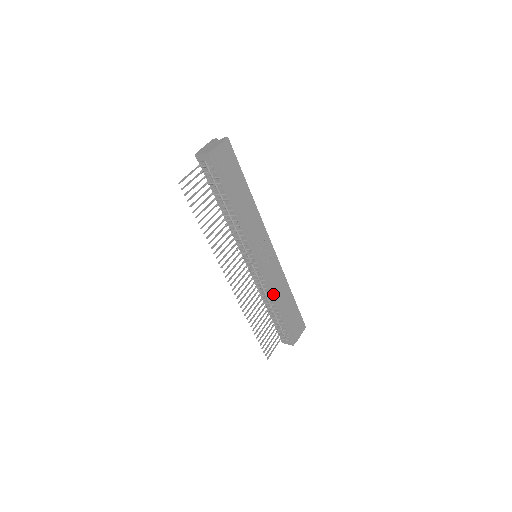
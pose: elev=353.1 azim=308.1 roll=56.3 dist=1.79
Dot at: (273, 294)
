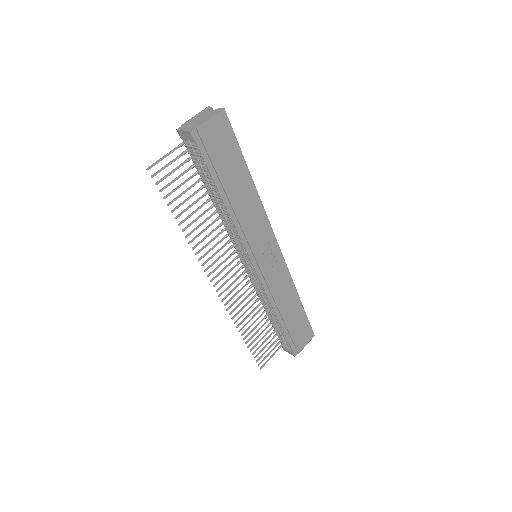
Dot at: (273, 302)
